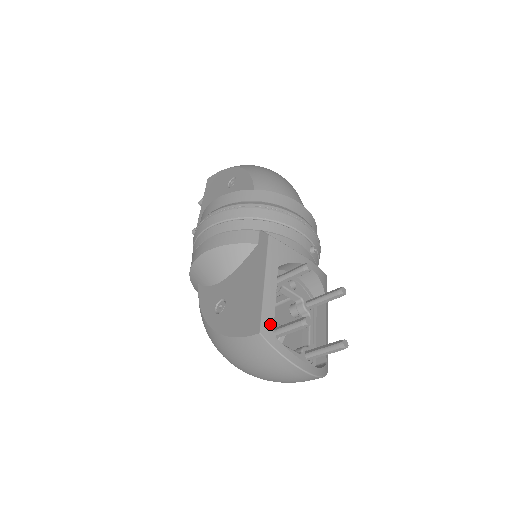
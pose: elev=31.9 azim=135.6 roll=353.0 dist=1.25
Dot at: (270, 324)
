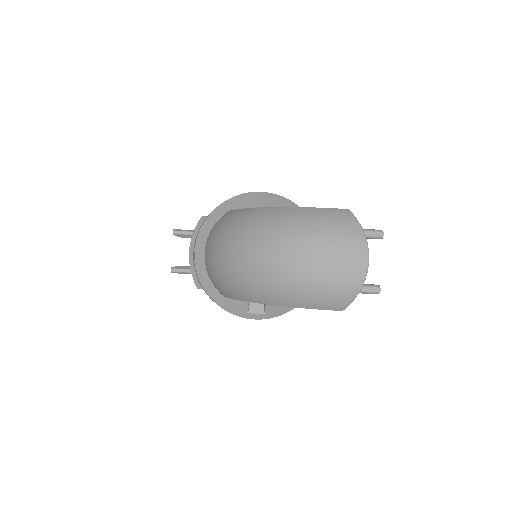
Dot at: occluded
